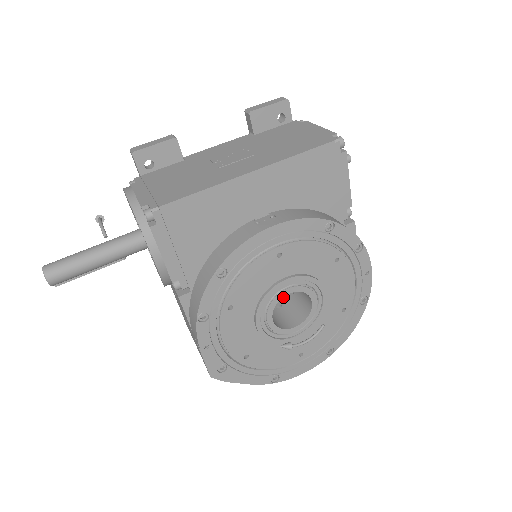
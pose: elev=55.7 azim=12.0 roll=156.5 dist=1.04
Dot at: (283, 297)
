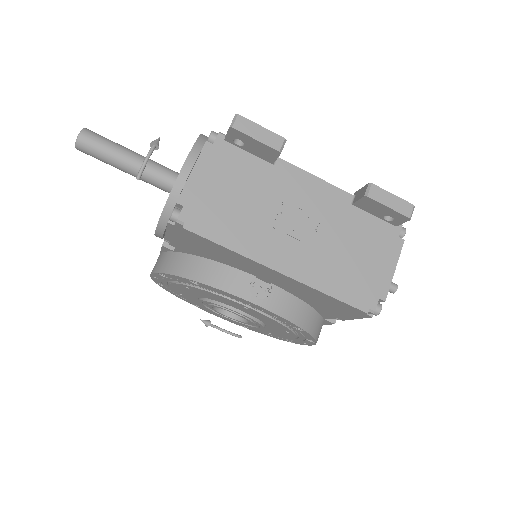
Dot at: occluded
